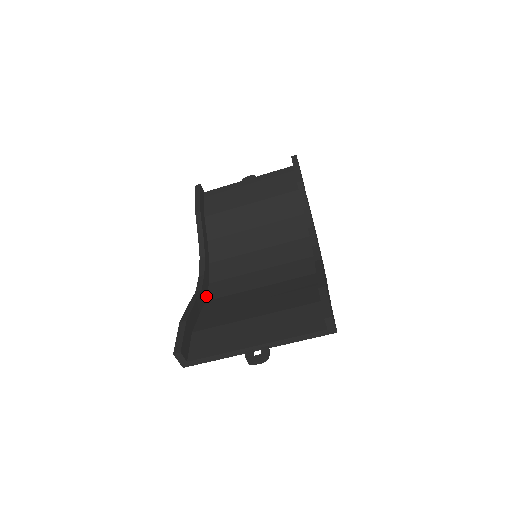
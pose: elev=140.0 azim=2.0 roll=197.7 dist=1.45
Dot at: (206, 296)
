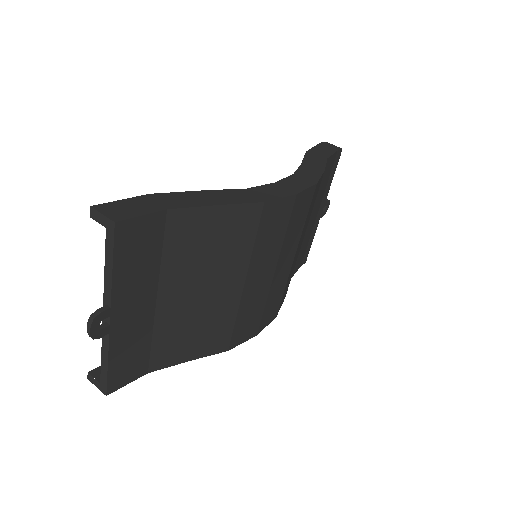
Dot at: occluded
